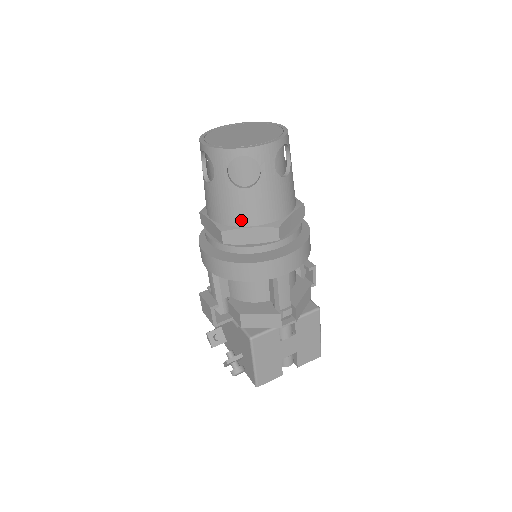
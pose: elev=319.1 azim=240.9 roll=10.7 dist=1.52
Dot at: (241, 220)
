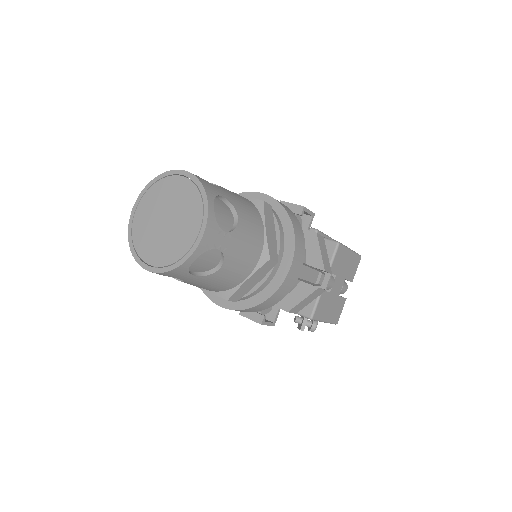
Dot at: (235, 282)
